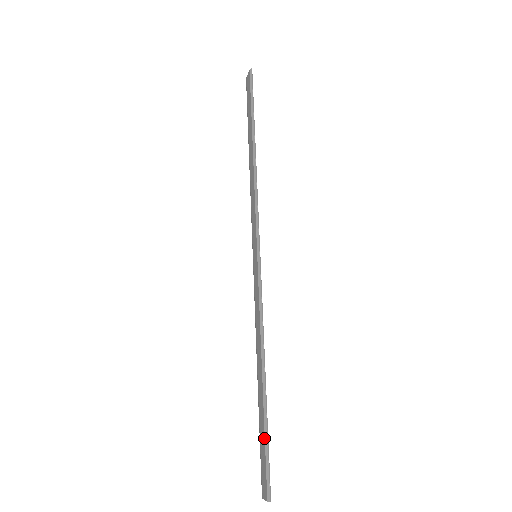
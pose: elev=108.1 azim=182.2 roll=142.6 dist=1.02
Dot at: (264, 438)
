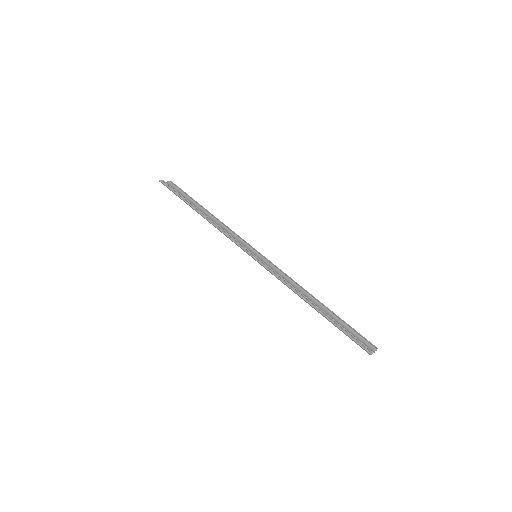
Dot at: occluded
